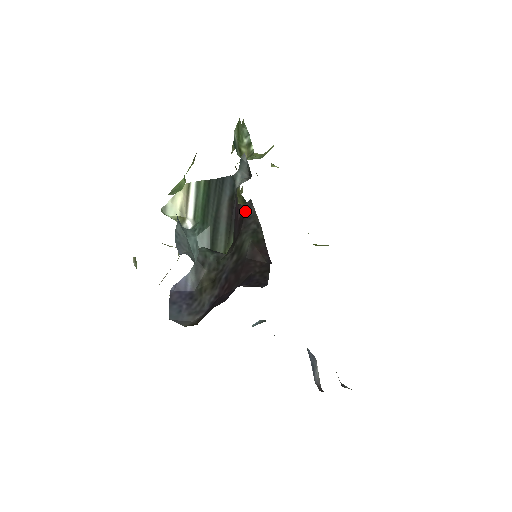
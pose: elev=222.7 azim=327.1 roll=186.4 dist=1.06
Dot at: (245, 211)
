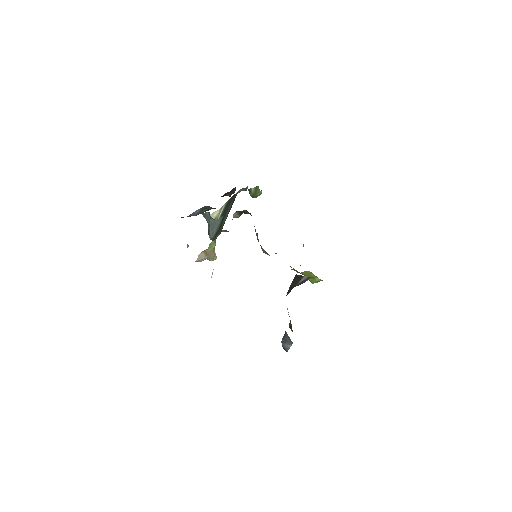
Dot at: (232, 190)
